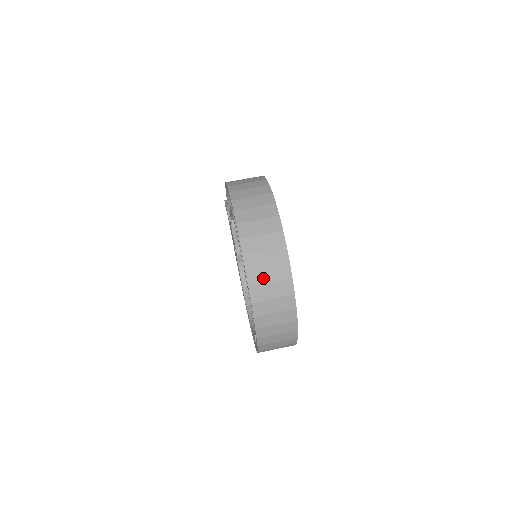
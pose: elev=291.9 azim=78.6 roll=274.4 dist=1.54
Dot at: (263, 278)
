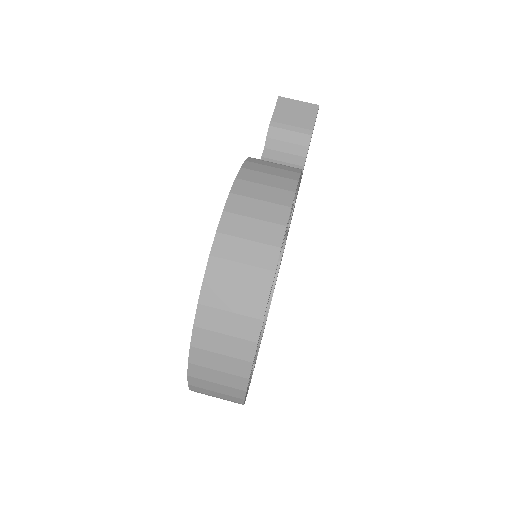
Dot at: (209, 376)
